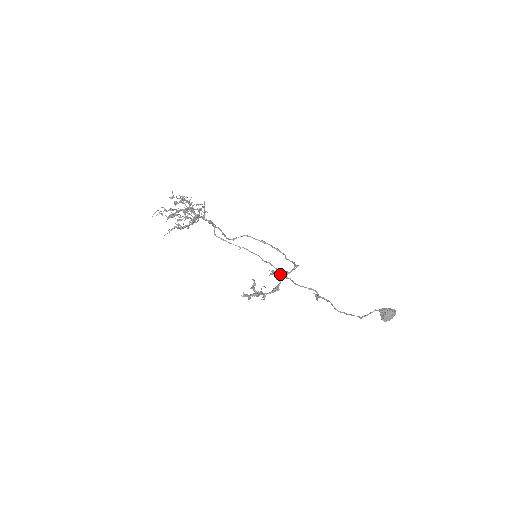
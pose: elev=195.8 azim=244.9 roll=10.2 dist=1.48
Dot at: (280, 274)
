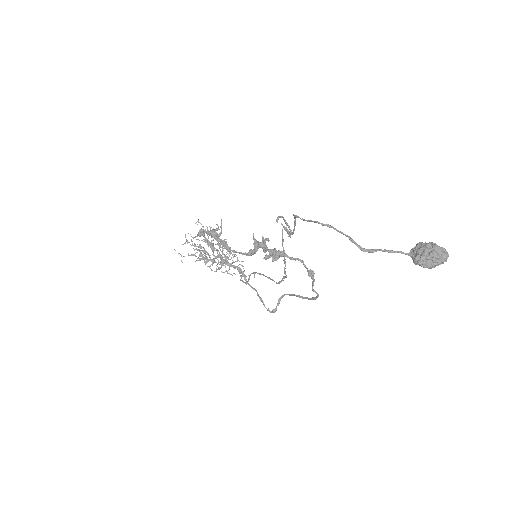
Dot at: (262, 240)
